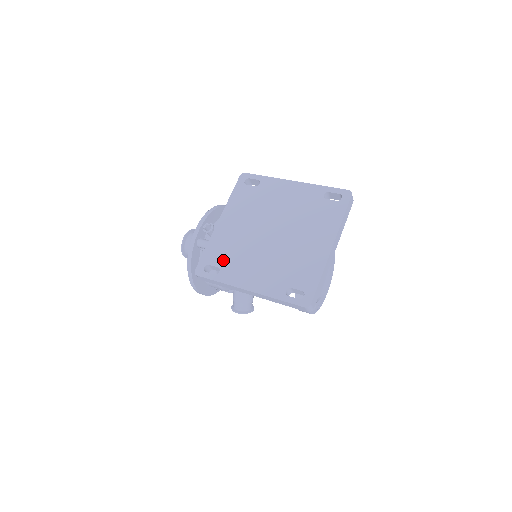
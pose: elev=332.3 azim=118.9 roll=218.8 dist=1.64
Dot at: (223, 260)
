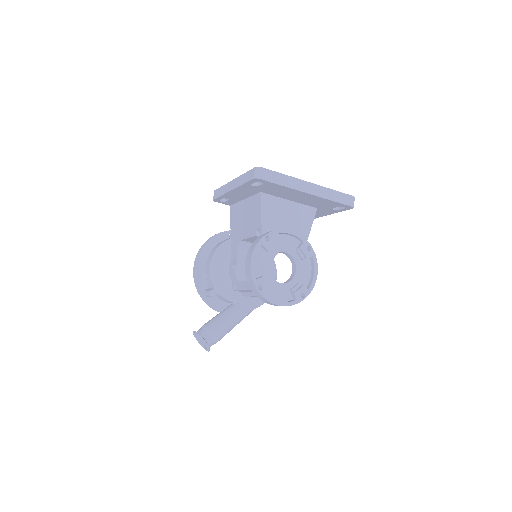
Dot at: occluded
